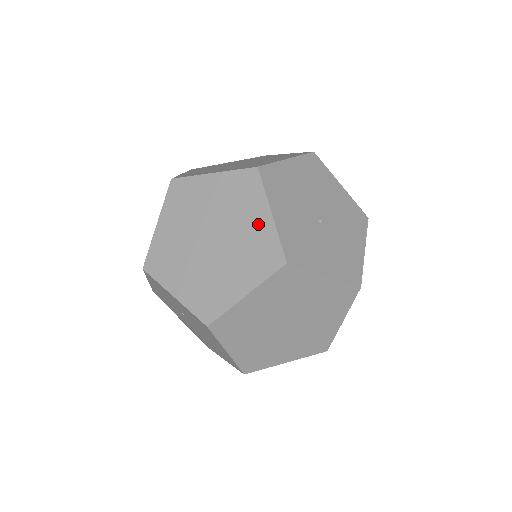
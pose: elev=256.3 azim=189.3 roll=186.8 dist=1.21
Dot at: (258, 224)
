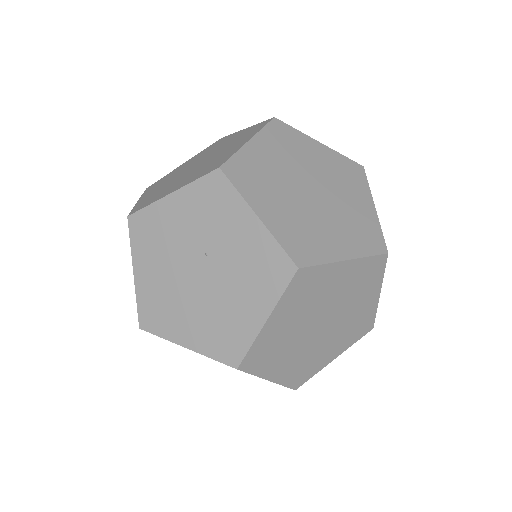
Dot at: (363, 207)
